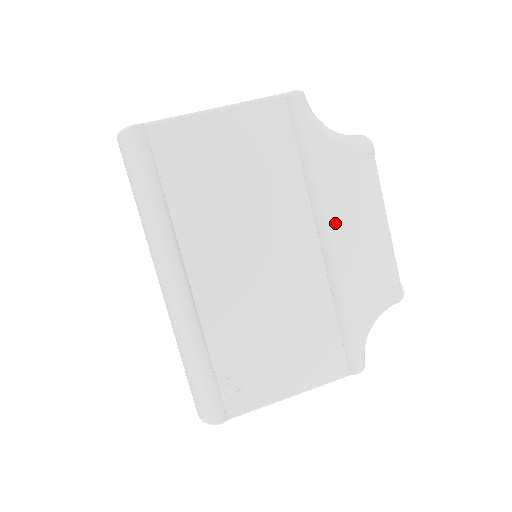
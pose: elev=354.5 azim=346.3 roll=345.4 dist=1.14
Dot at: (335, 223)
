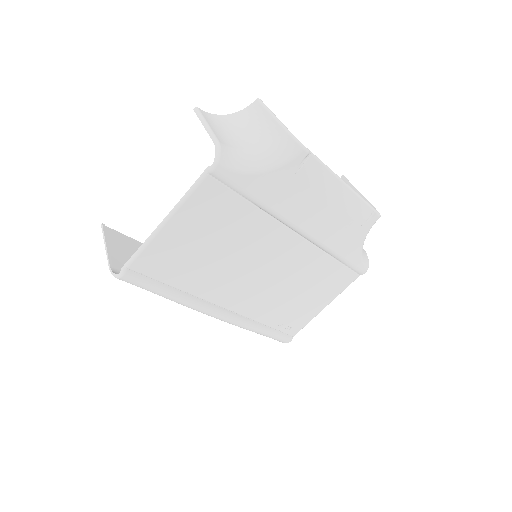
Dot at: (303, 221)
